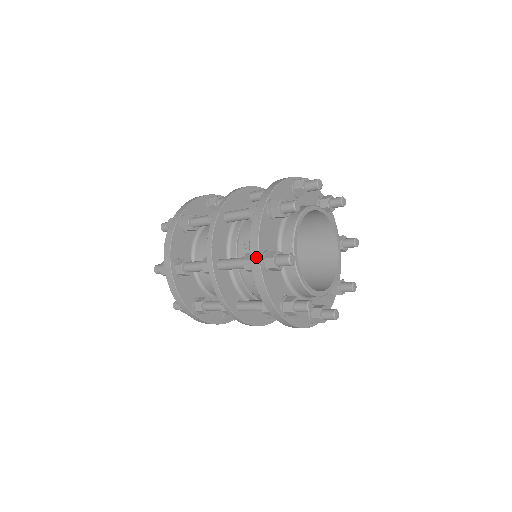
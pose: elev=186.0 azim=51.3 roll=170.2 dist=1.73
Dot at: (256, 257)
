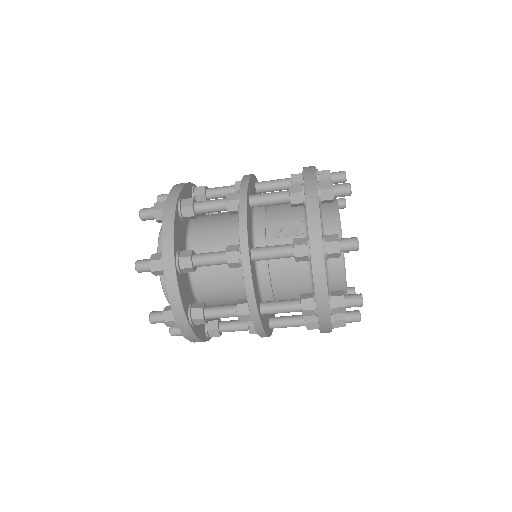
Dot at: (318, 240)
